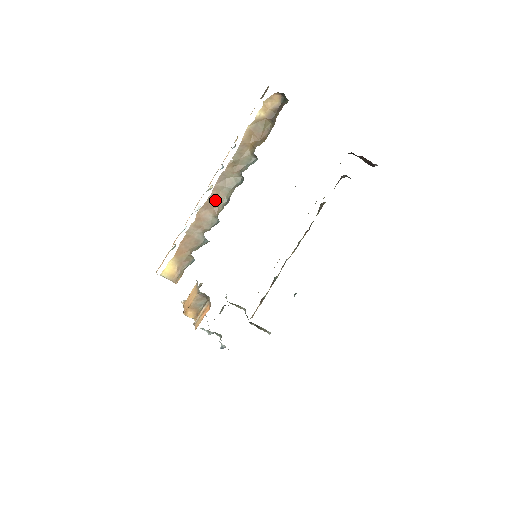
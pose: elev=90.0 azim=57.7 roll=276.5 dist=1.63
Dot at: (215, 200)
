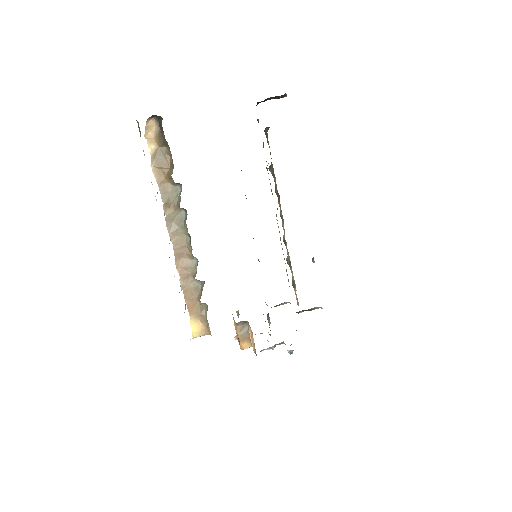
Dot at: (180, 245)
